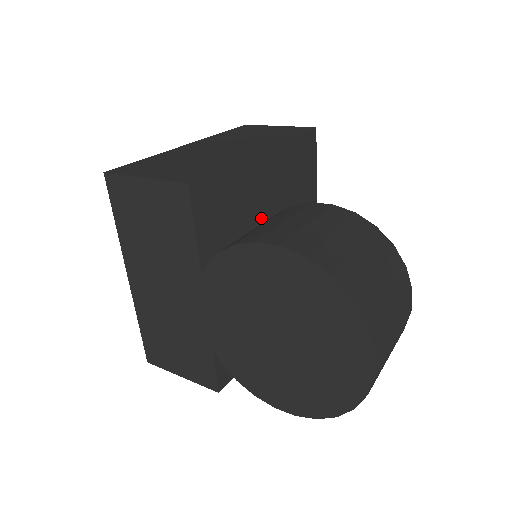
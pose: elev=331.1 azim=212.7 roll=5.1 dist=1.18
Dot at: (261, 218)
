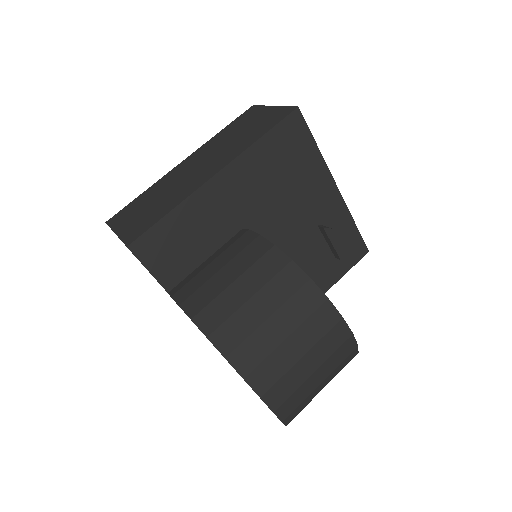
Dot at: (239, 230)
